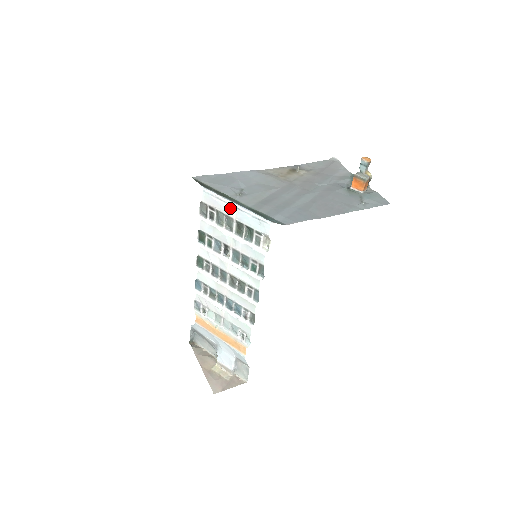
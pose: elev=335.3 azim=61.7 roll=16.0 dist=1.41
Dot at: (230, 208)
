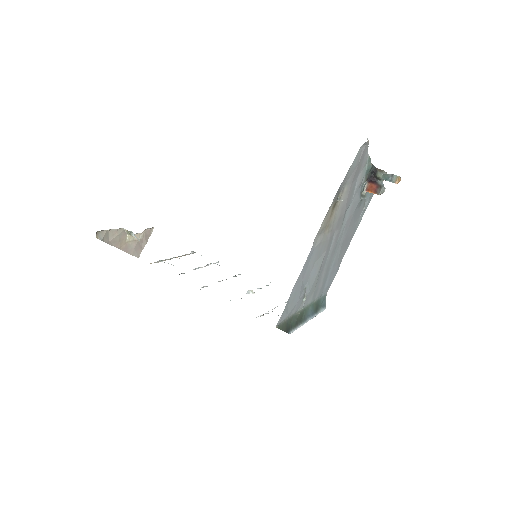
Dot at: occluded
